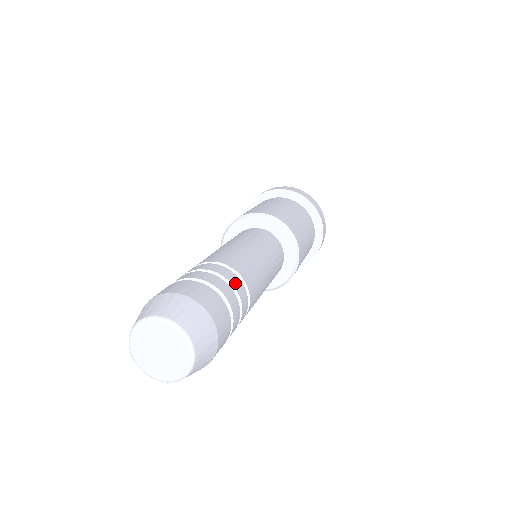
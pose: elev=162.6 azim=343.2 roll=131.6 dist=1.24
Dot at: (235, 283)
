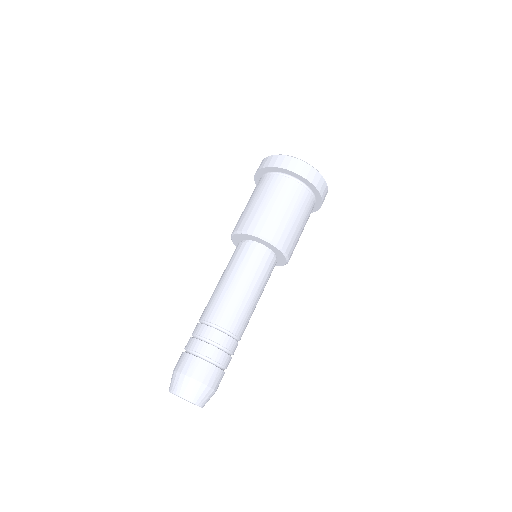
Dot at: (224, 342)
